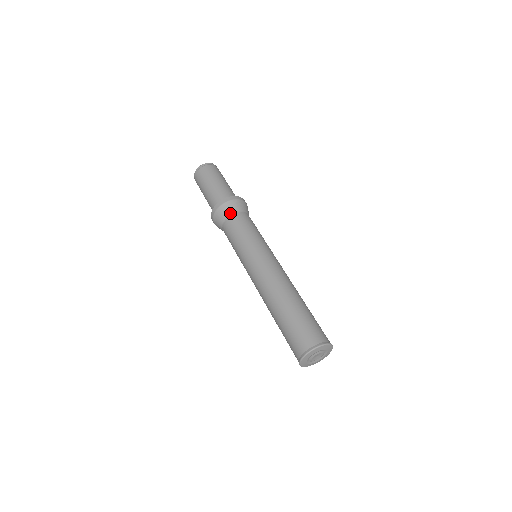
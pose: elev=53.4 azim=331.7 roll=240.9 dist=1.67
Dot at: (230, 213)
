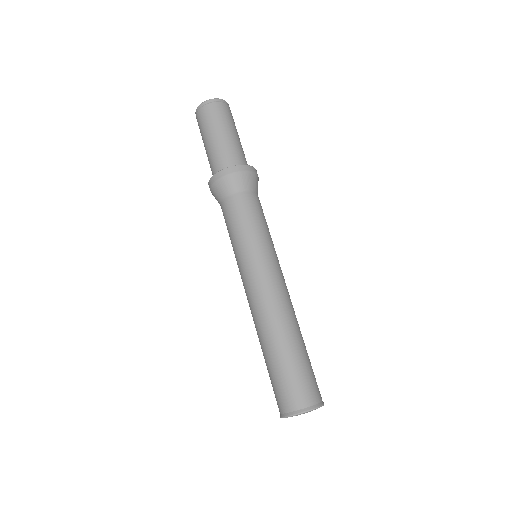
Dot at: (249, 188)
